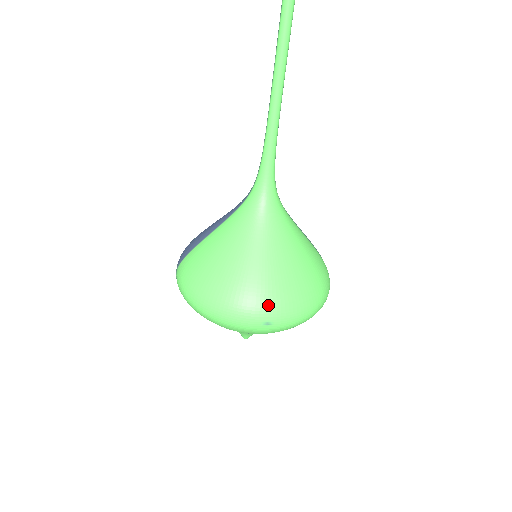
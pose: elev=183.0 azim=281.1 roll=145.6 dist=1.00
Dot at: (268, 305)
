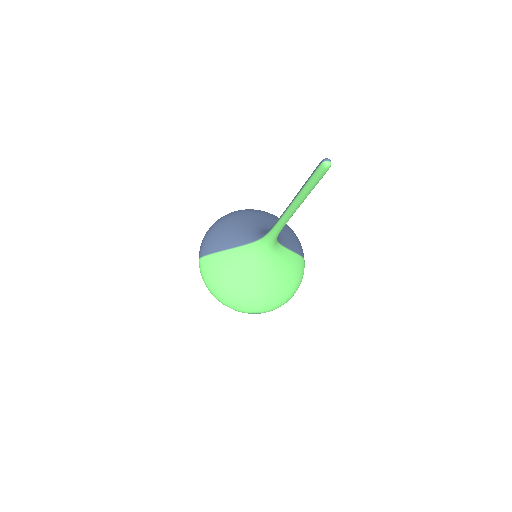
Dot at: (257, 308)
